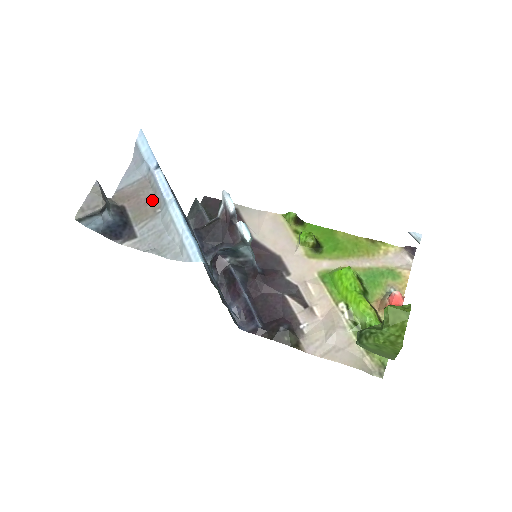
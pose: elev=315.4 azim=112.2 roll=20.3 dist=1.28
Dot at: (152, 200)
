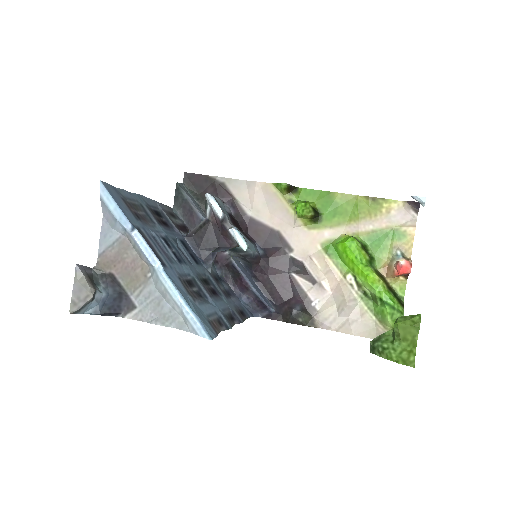
Dot at: (139, 263)
